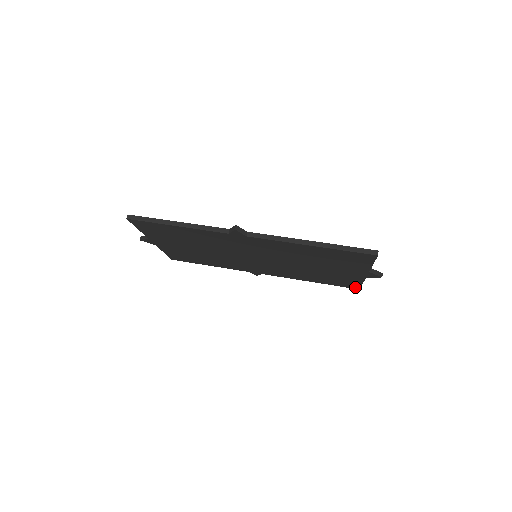
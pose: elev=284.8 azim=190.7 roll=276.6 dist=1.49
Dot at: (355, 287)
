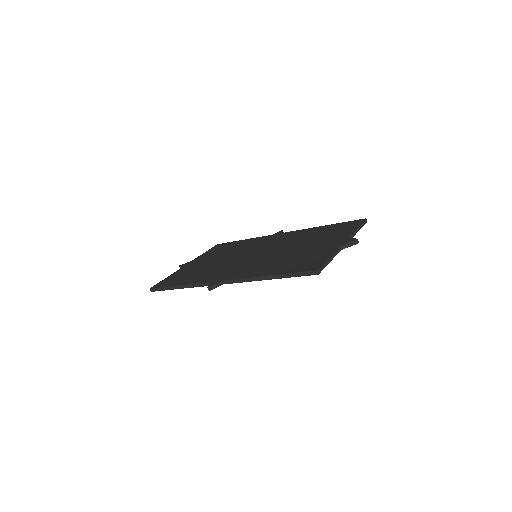
Dot at: occluded
